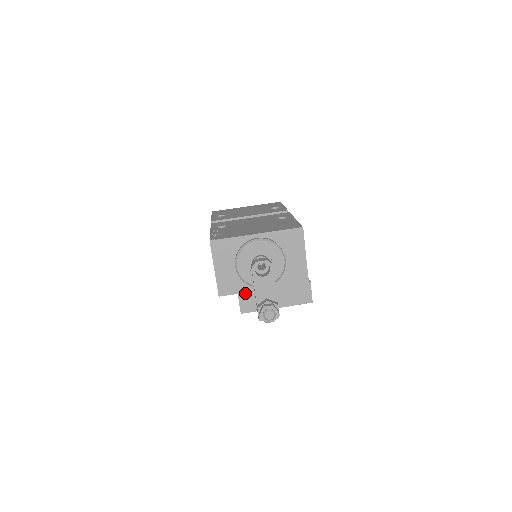
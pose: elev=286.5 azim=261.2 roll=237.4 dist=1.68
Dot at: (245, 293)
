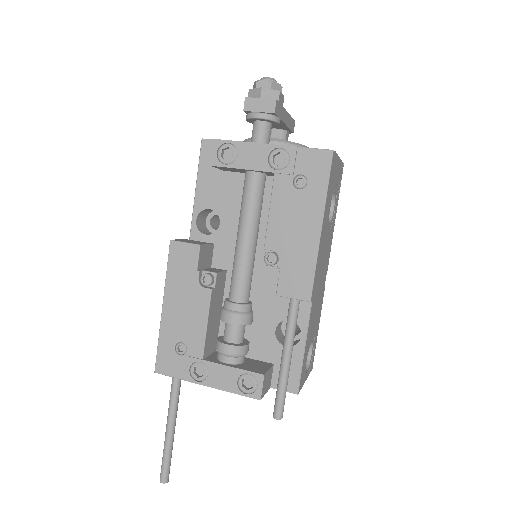
Dot at: occluded
